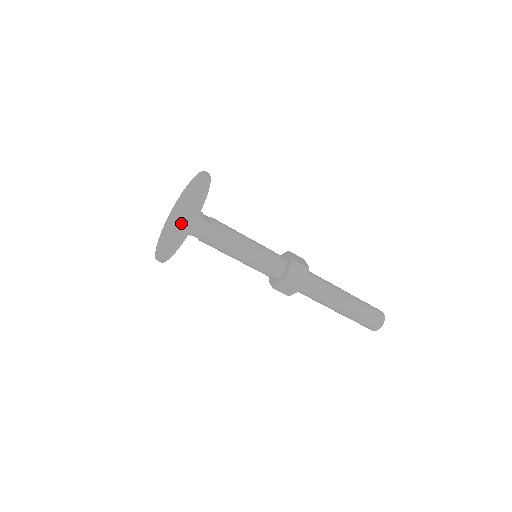
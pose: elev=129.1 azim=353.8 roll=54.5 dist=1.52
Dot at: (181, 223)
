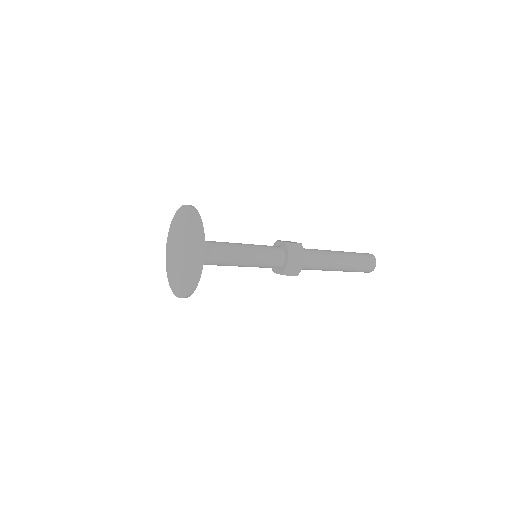
Dot at: (184, 271)
